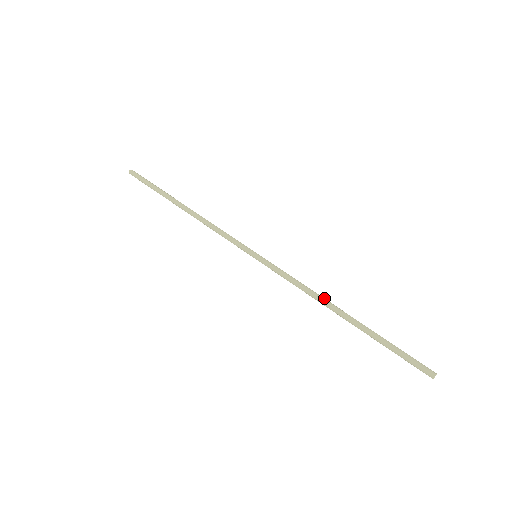
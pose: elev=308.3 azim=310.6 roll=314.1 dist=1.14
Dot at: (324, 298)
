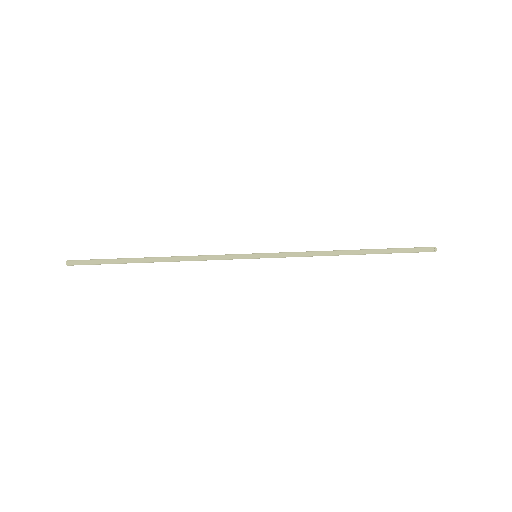
Dot at: (332, 251)
